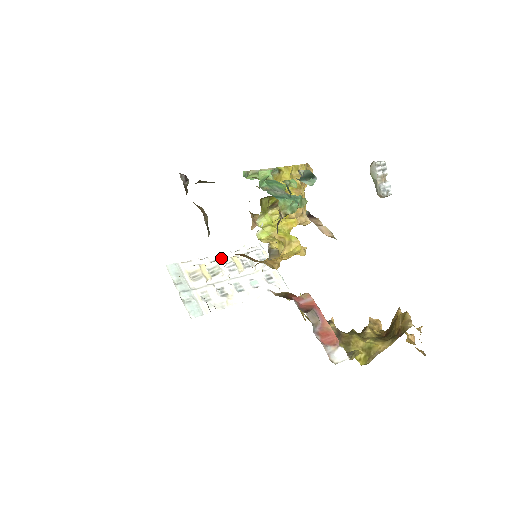
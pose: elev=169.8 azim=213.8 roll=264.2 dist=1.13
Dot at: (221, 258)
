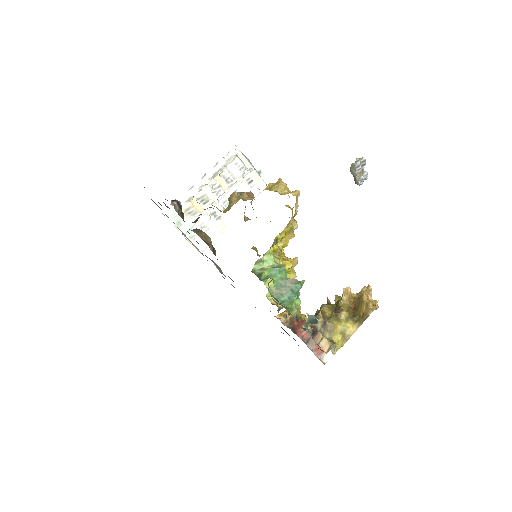
Dot at: (205, 181)
